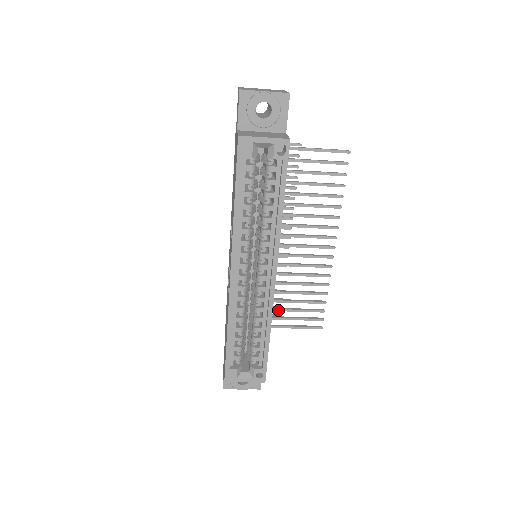
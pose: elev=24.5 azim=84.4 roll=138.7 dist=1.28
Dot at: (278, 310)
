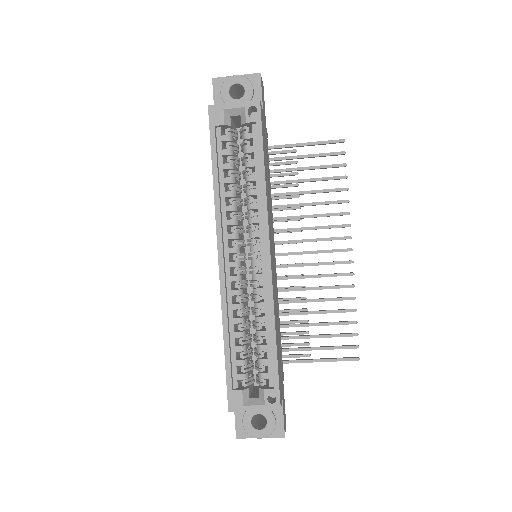
Dot at: (299, 337)
